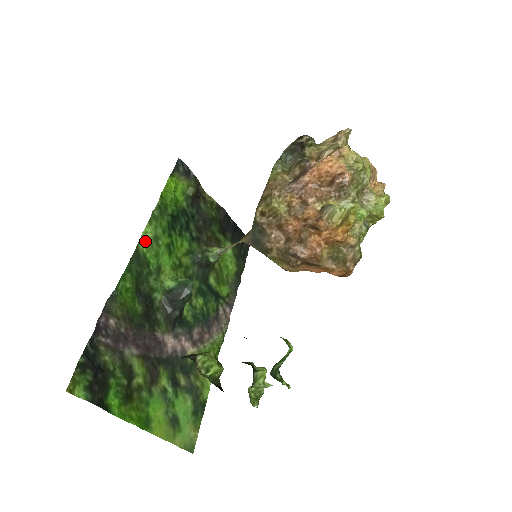
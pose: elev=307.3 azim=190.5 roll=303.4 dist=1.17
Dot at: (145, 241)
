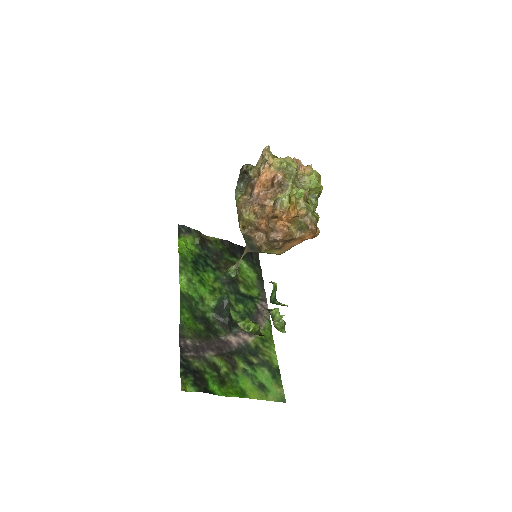
Dot at: (183, 285)
